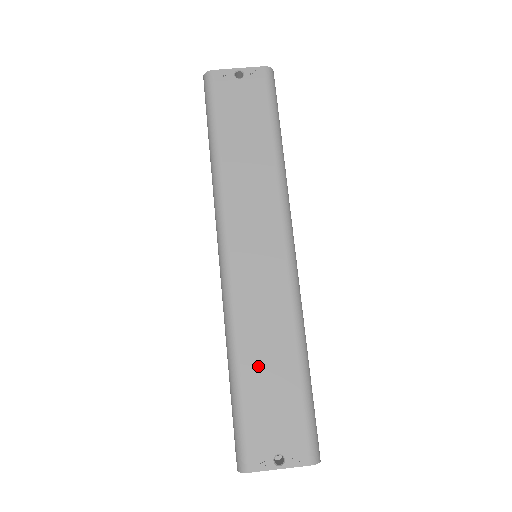
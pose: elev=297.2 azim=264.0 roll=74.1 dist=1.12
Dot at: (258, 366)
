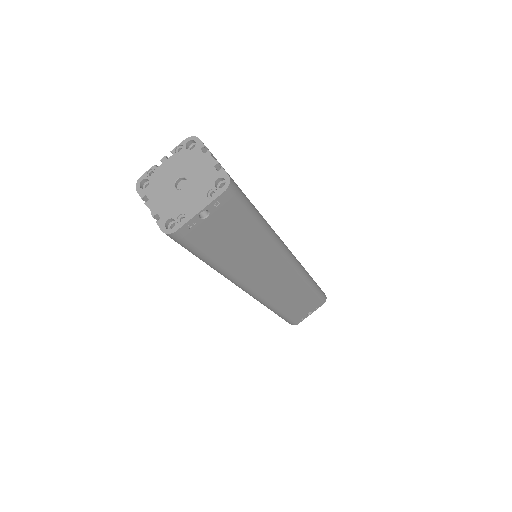
Dot at: (291, 305)
